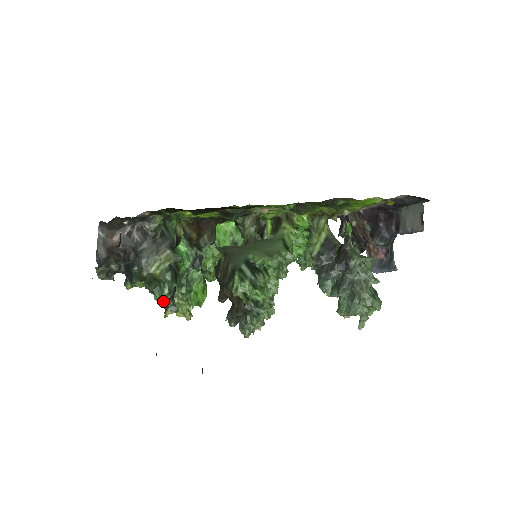
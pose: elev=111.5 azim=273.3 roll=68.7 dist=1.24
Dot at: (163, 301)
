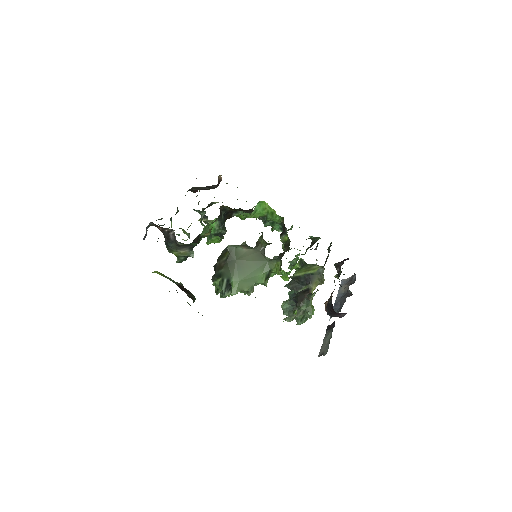
Dot at: (177, 258)
